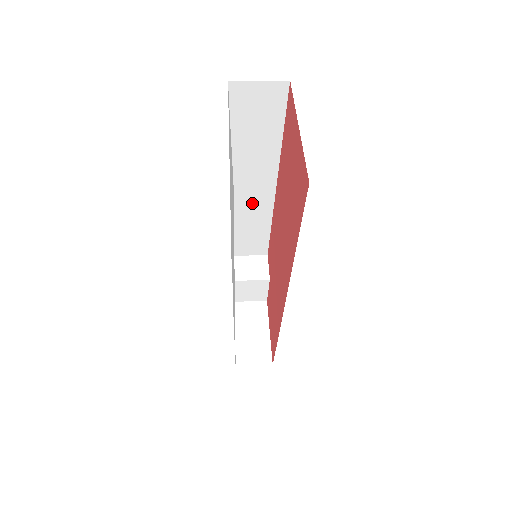
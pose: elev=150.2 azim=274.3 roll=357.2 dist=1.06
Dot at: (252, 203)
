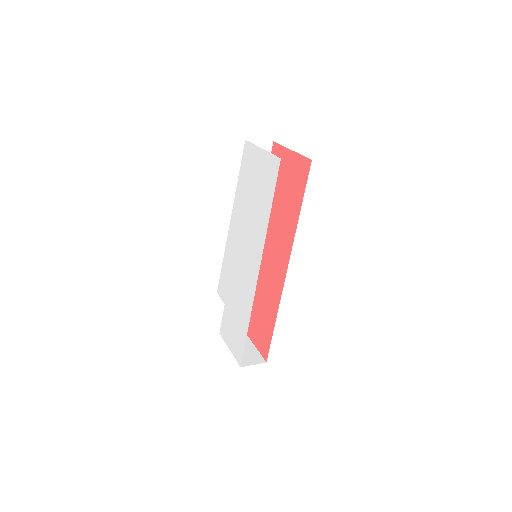
Dot at: occluded
